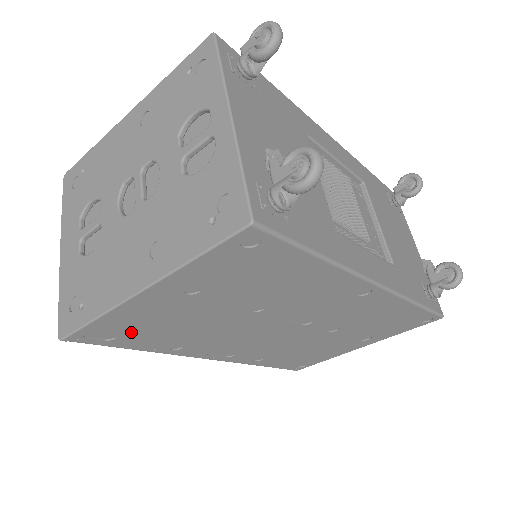
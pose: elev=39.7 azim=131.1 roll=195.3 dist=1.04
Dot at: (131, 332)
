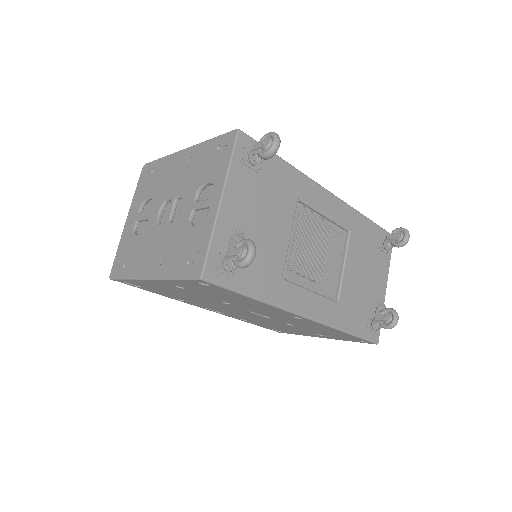
Dot at: (150, 288)
